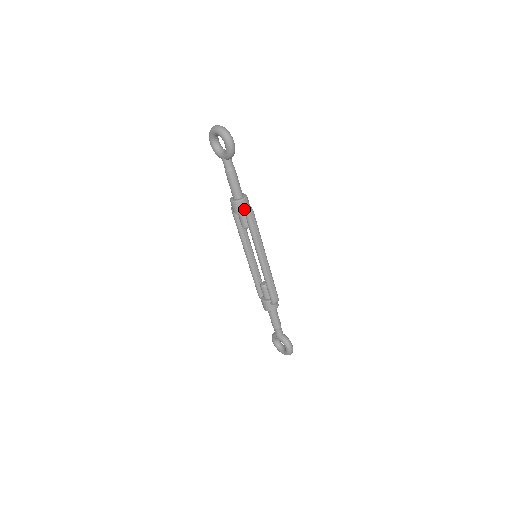
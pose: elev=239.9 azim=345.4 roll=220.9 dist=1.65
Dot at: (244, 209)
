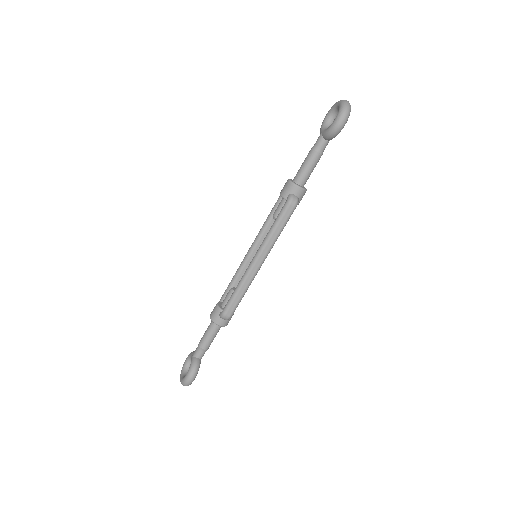
Dot at: (290, 195)
